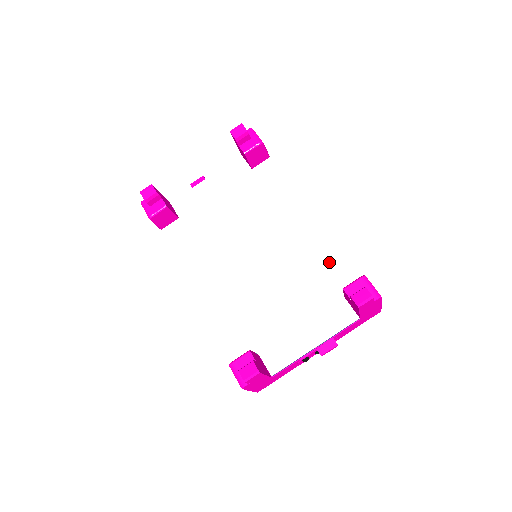
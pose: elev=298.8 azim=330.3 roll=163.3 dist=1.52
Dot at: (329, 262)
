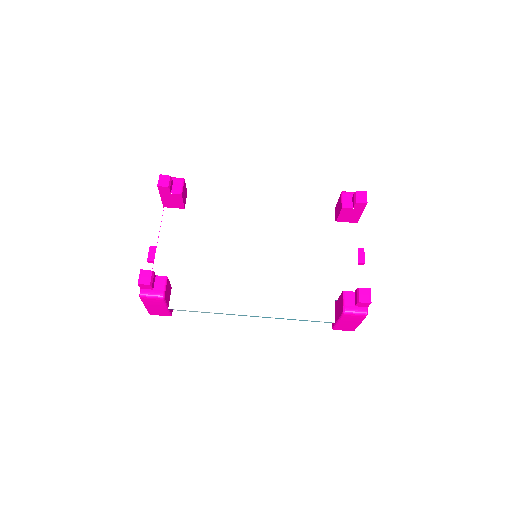
Dot at: (305, 213)
